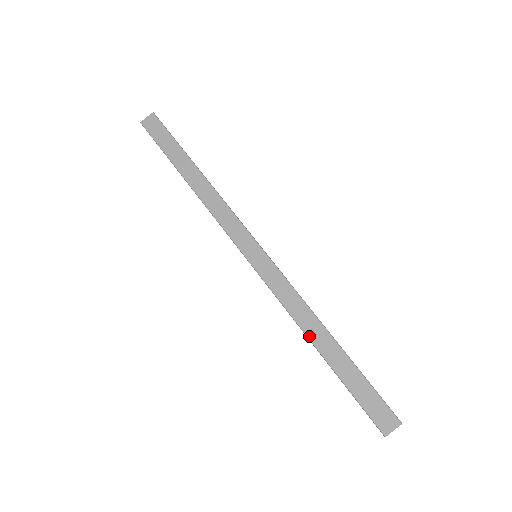
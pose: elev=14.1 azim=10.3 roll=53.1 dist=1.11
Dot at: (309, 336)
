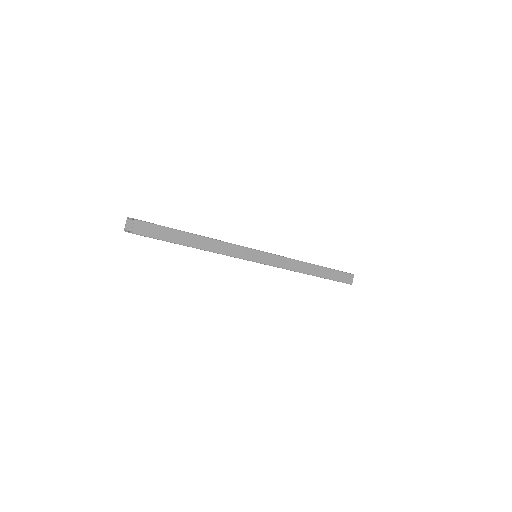
Dot at: (308, 273)
